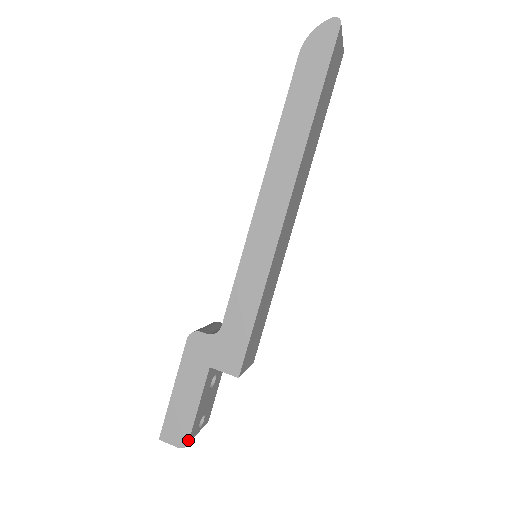
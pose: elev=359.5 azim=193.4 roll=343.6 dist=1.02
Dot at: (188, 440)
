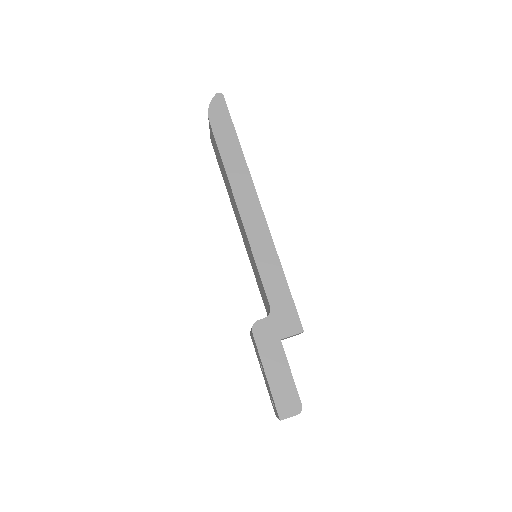
Dot at: (300, 403)
